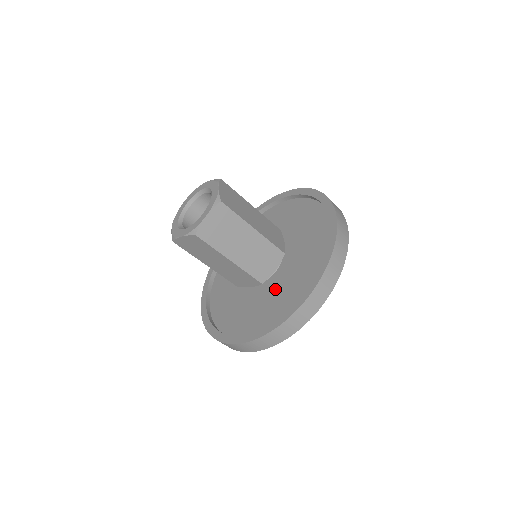
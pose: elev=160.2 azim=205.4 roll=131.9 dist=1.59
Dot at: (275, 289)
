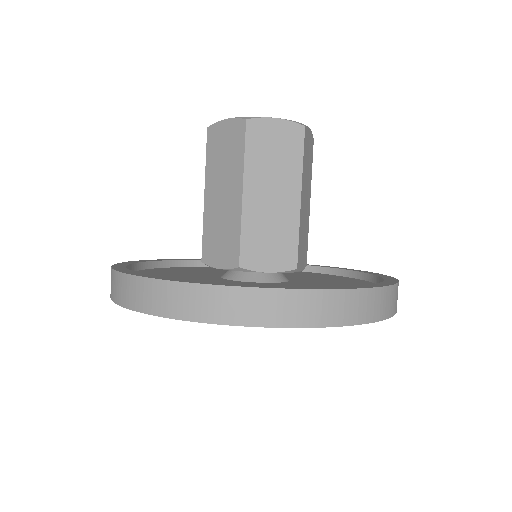
Dot at: (311, 285)
